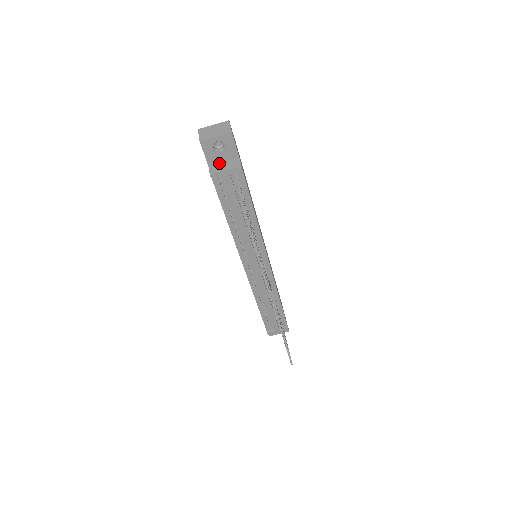
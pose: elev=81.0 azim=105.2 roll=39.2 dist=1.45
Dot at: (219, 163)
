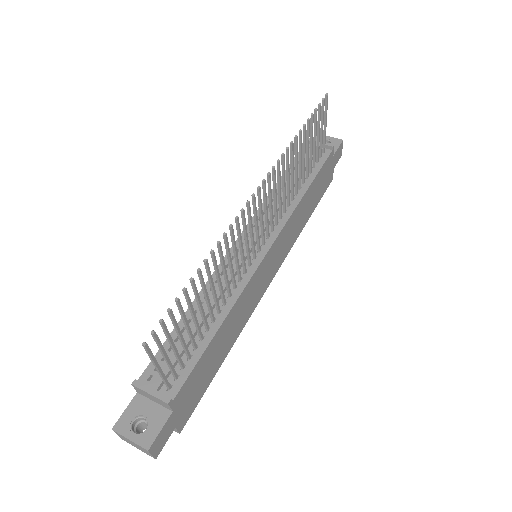
Dot at: occluded
